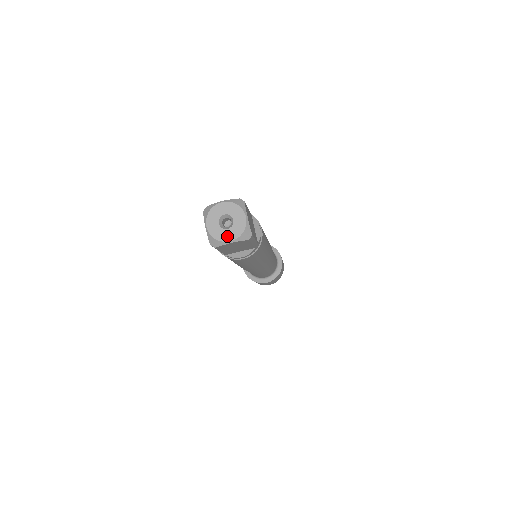
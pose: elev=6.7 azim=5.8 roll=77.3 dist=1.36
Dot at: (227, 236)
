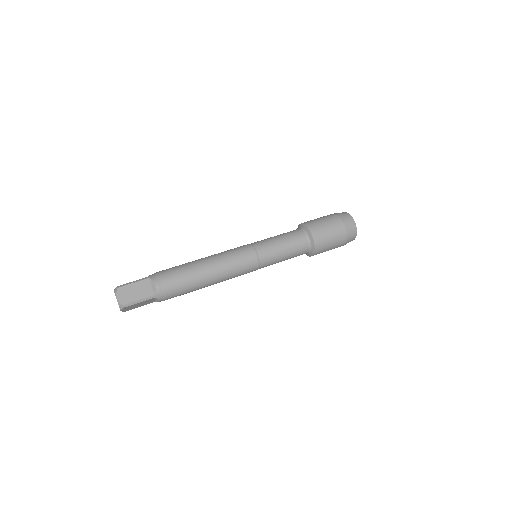
Dot at: occluded
